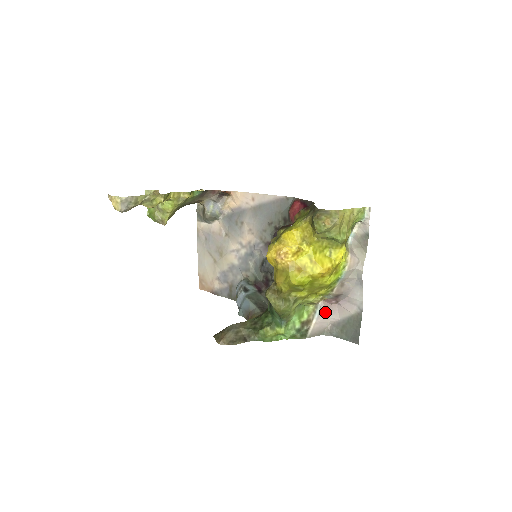
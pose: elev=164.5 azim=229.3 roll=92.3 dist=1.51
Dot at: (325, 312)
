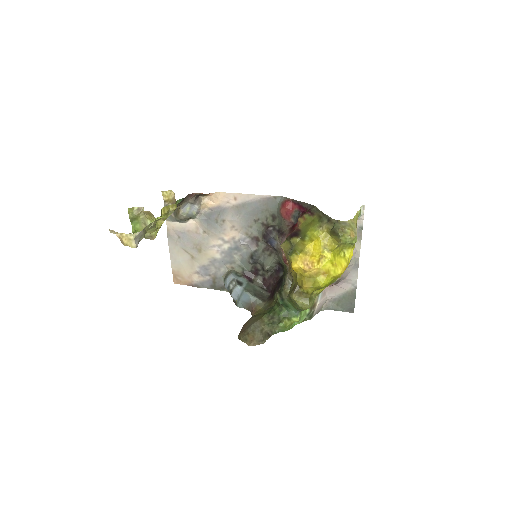
Dot at: (325, 293)
